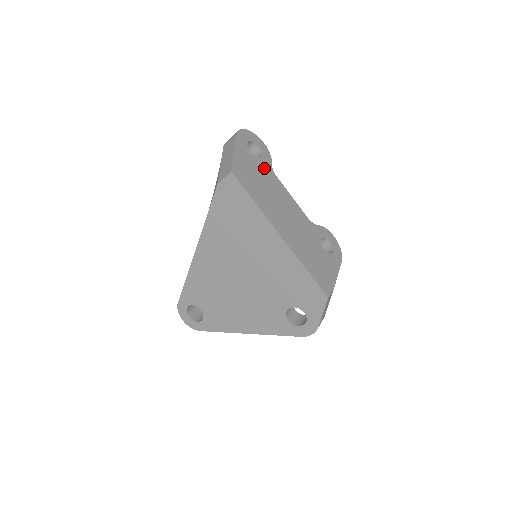
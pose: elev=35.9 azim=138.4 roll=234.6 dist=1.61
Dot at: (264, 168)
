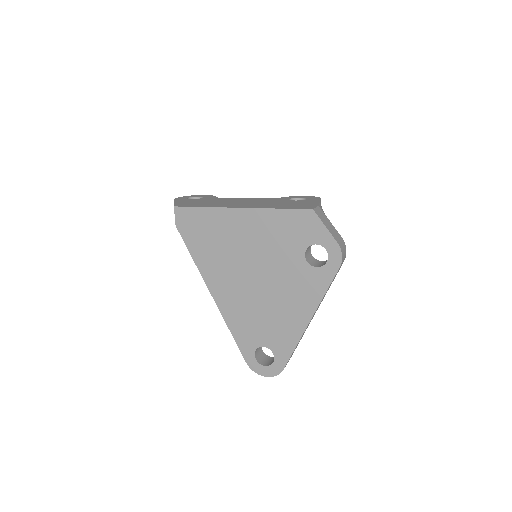
Dot at: (208, 199)
